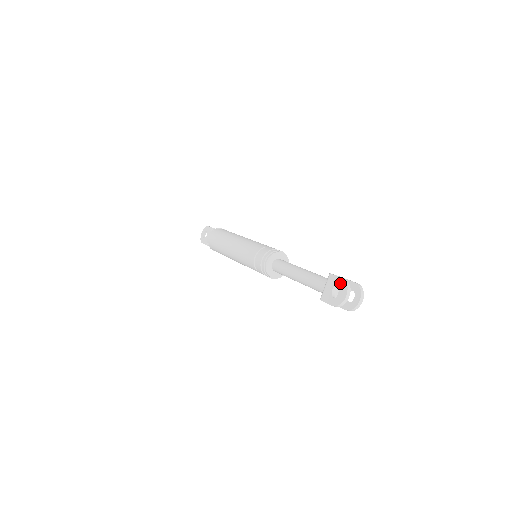
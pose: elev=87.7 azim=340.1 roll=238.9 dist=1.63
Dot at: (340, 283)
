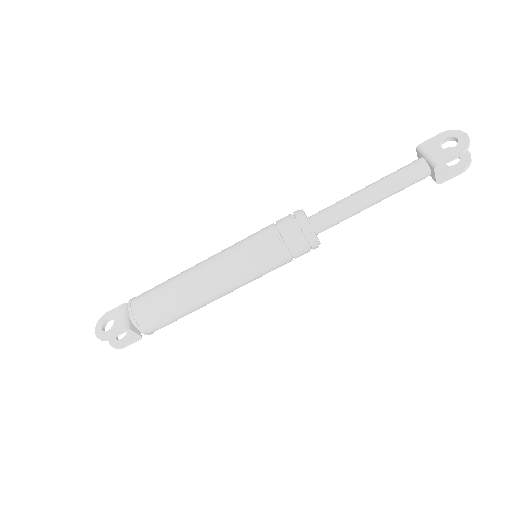
Dot at: (444, 136)
